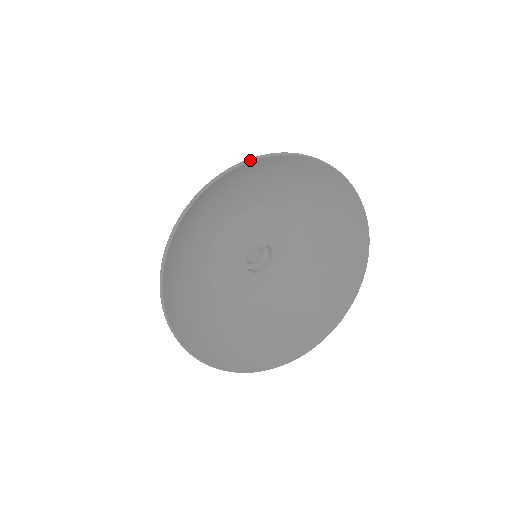
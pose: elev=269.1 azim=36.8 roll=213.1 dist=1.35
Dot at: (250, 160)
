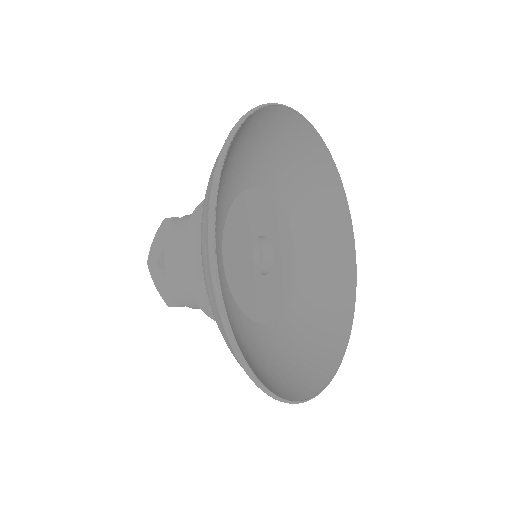
Dot at: (228, 145)
